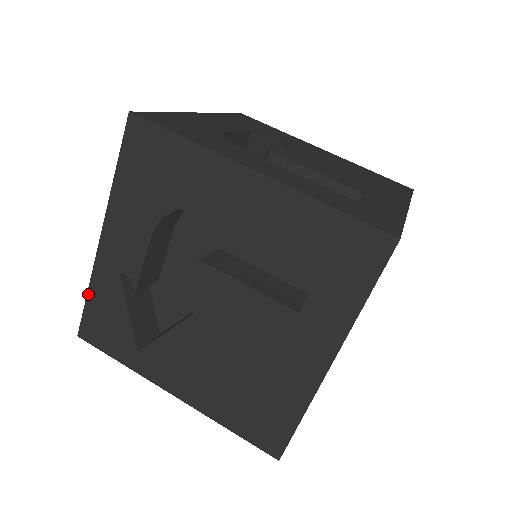
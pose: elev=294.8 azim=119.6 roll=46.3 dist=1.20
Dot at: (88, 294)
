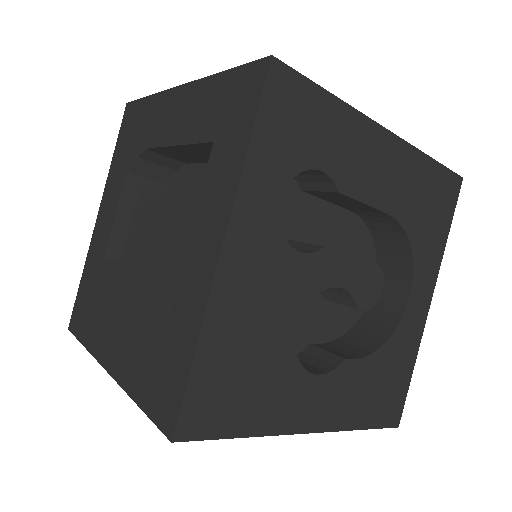
Dot at: (82, 277)
